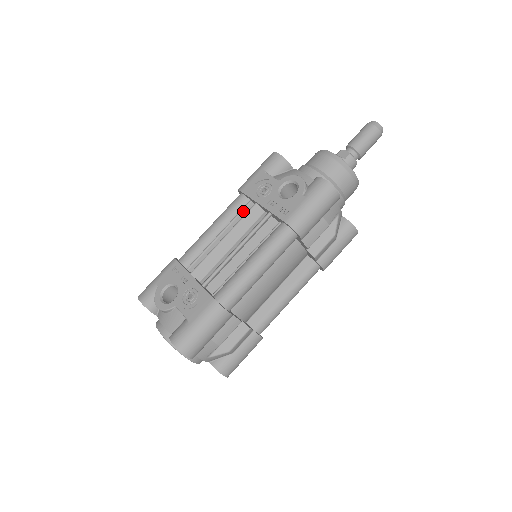
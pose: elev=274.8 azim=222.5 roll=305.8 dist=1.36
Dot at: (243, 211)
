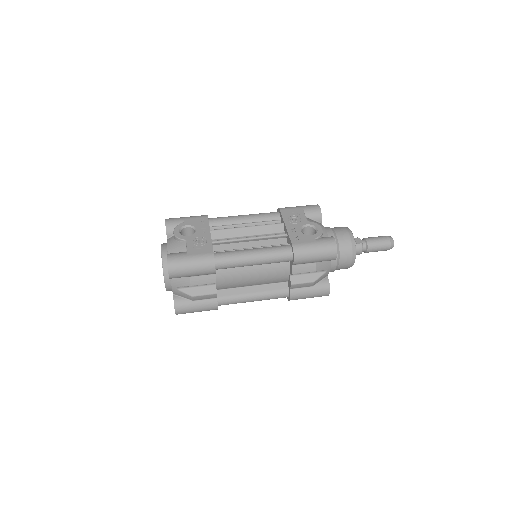
Dot at: (271, 222)
